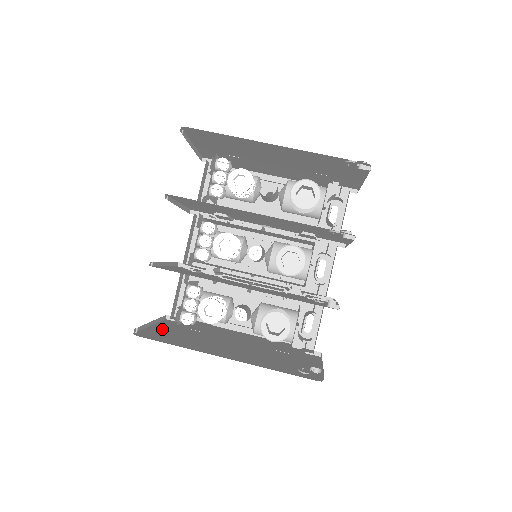
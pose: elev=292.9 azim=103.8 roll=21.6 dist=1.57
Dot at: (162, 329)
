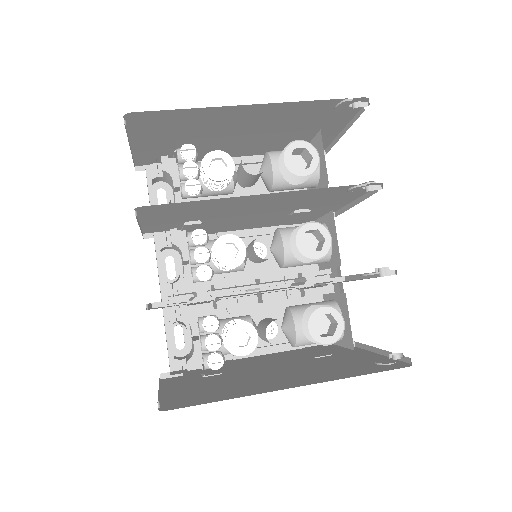
Dot at: (178, 390)
